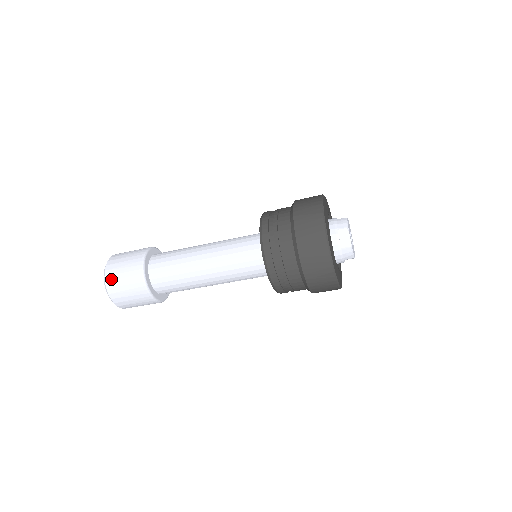
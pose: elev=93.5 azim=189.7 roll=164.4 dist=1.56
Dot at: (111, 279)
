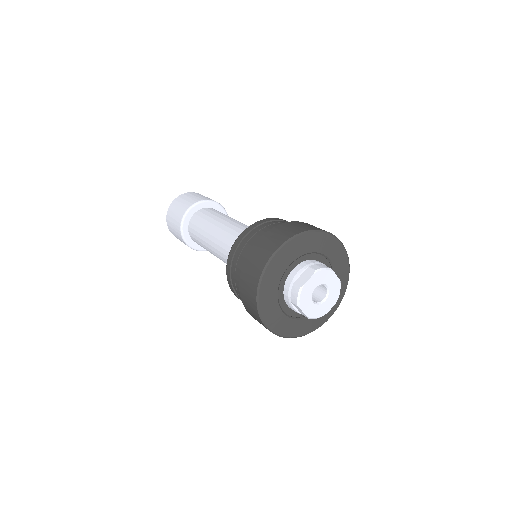
Dot at: (178, 200)
